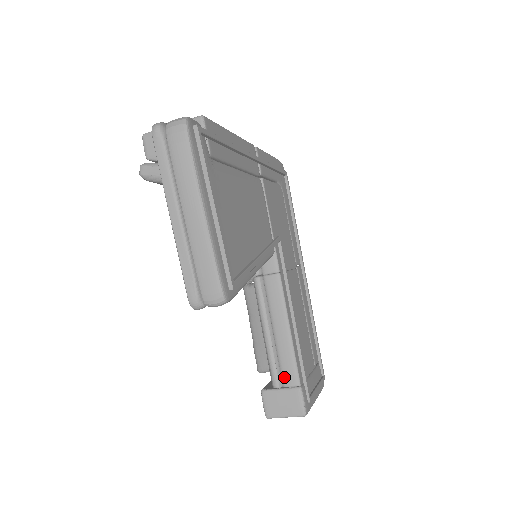
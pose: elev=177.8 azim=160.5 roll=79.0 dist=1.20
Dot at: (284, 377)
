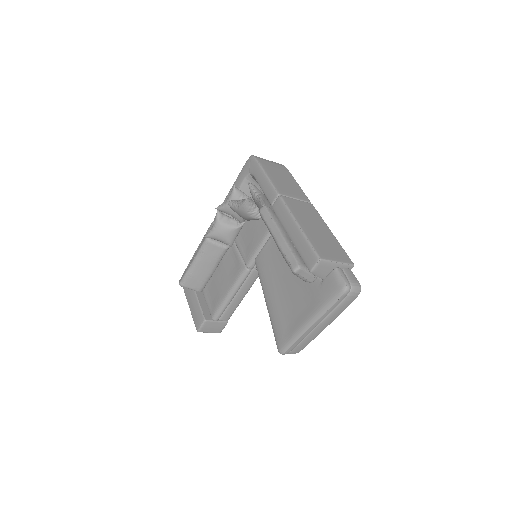
Dot at: (223, 316)
